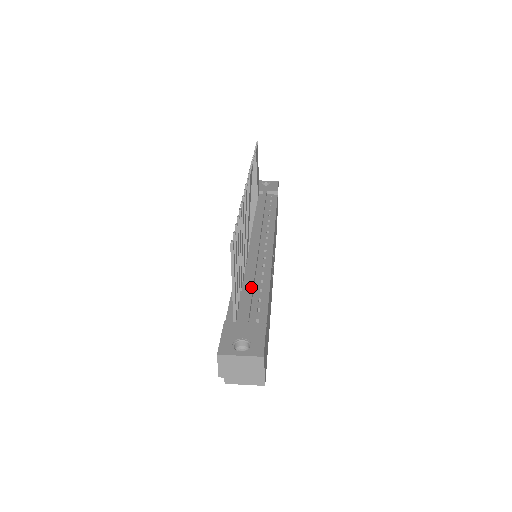
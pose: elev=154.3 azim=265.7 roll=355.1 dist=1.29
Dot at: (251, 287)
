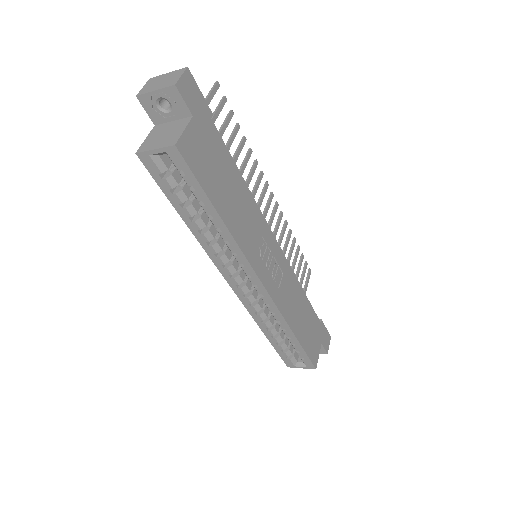
Dot at: occluded
